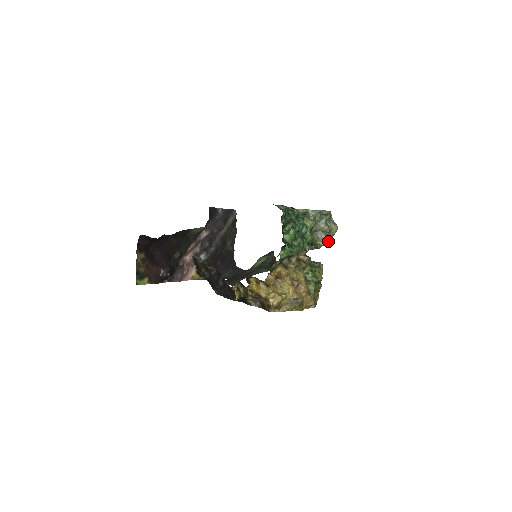
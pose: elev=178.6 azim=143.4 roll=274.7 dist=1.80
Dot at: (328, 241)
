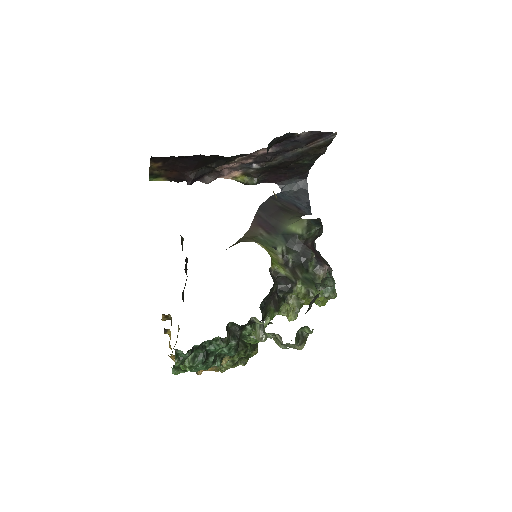
Dot at: occluded
